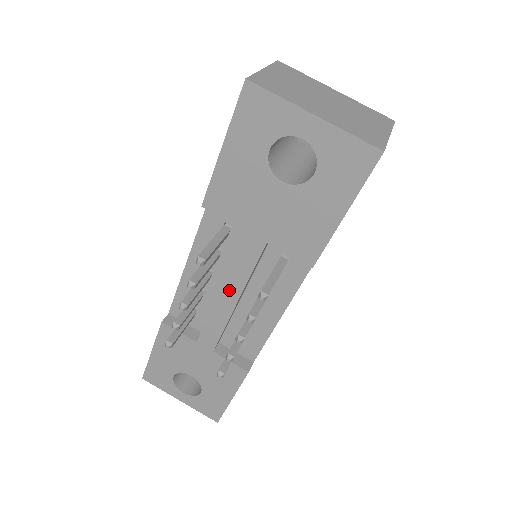
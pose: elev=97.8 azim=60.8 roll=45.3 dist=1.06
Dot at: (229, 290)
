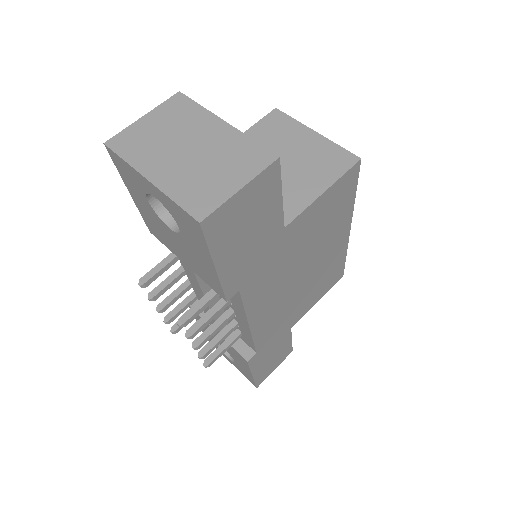
Dot at: (200, 298)
